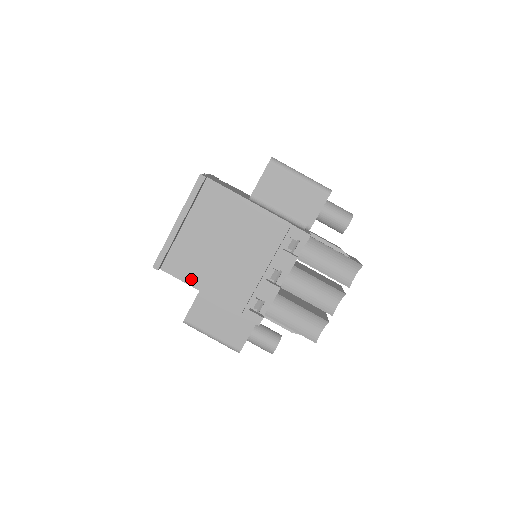
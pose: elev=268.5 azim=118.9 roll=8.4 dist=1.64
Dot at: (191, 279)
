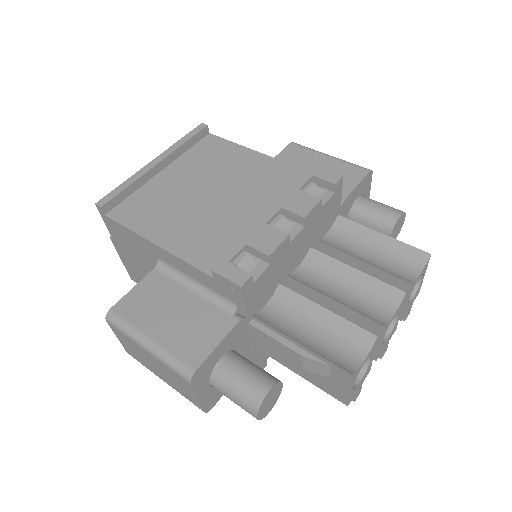
Dot at: (146, 228)
